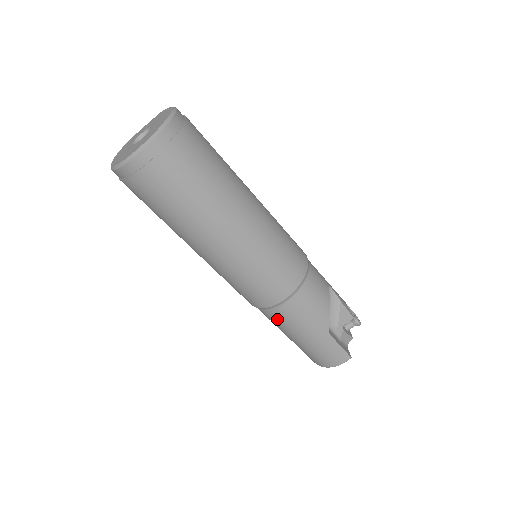
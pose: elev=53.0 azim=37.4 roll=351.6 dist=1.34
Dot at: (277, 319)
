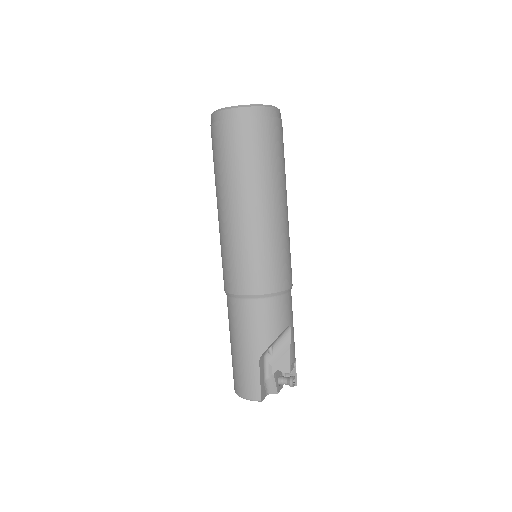
Dot at: (232, 312)
